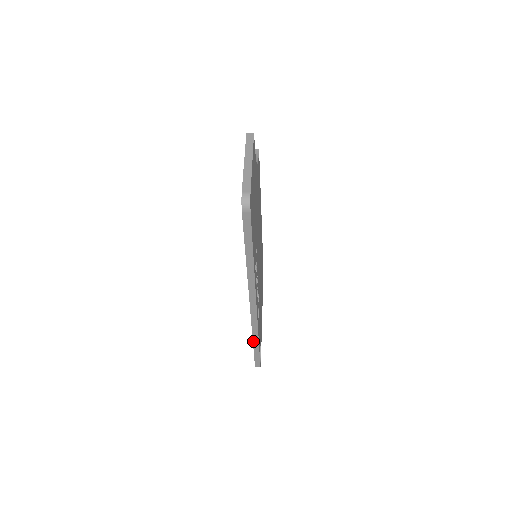
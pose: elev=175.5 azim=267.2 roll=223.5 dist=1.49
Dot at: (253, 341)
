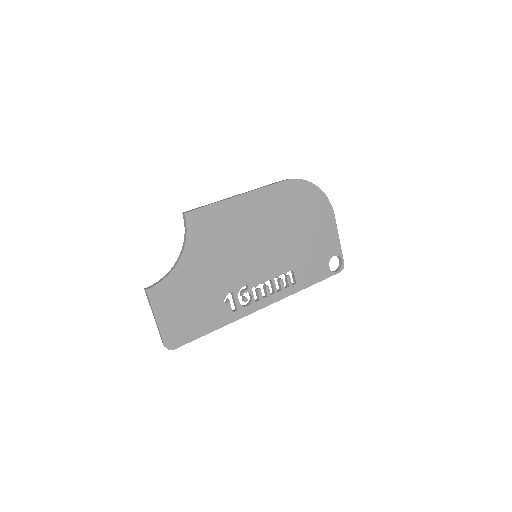
Dot at: occluded
